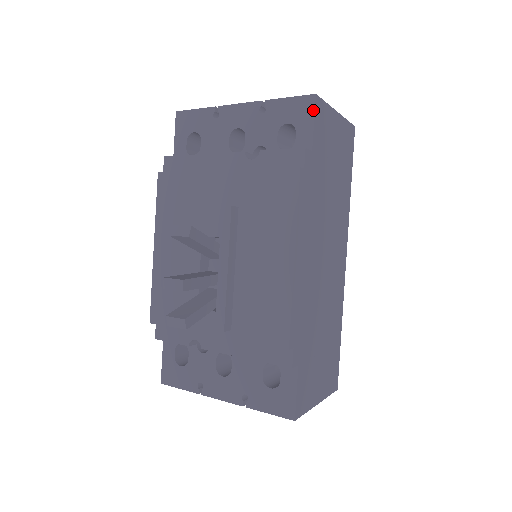
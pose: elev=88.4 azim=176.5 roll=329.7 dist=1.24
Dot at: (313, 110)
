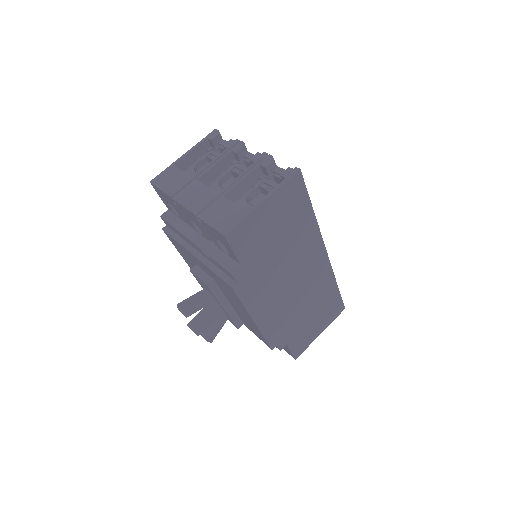
Dot at: (228, 245)
